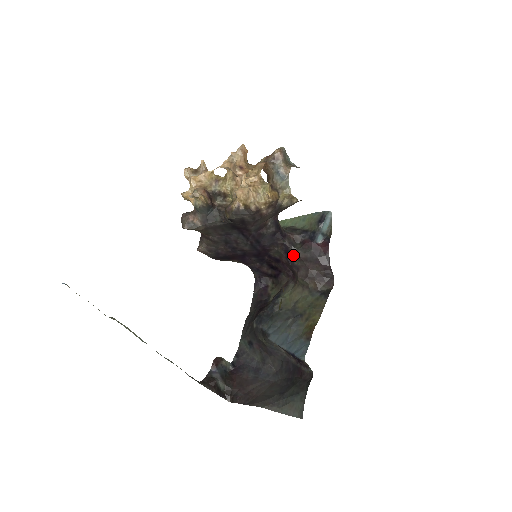
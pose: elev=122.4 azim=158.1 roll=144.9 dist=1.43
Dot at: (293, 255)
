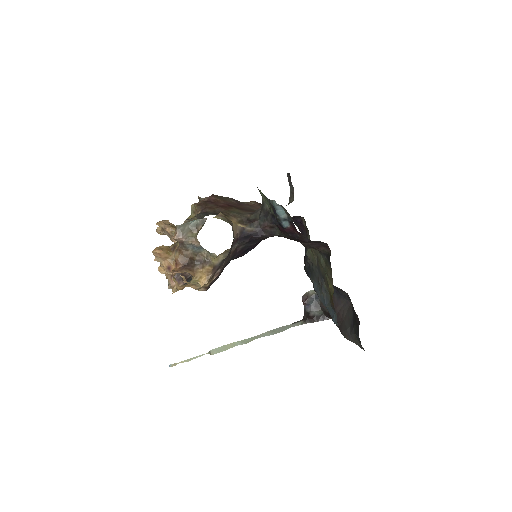
Dot at: occluded
